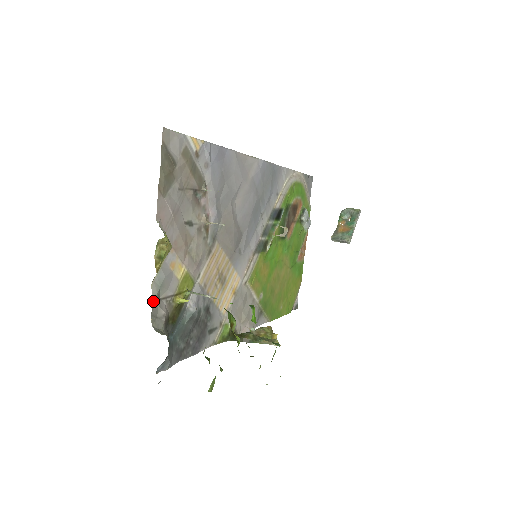
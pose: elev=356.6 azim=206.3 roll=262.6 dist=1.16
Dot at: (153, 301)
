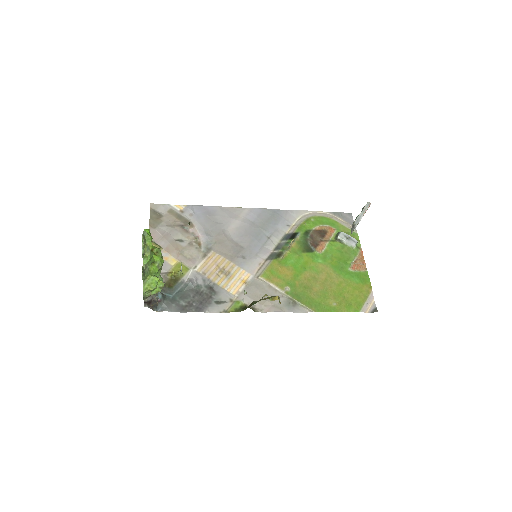
Dot at: occluded
